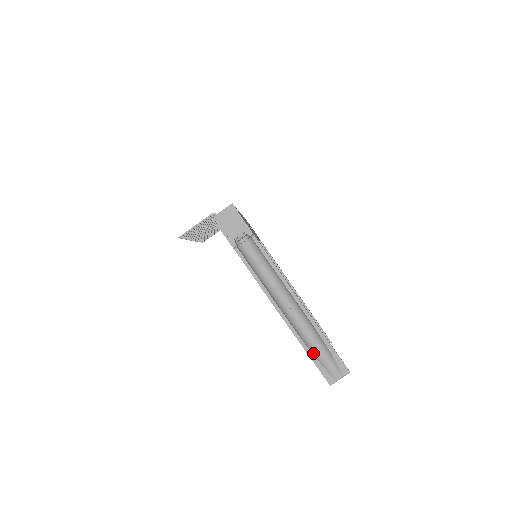
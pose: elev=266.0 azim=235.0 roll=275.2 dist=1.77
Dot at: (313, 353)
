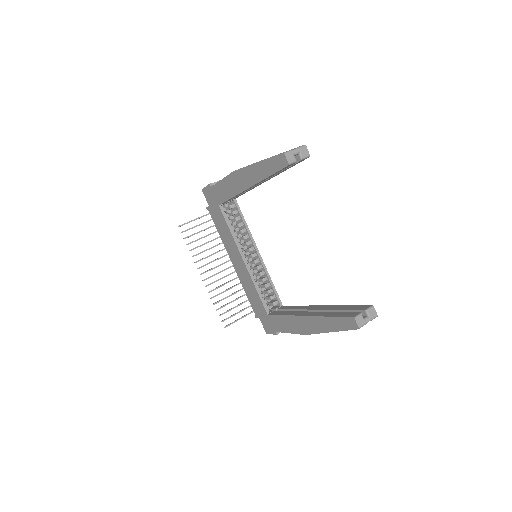
Dot at: occluded
